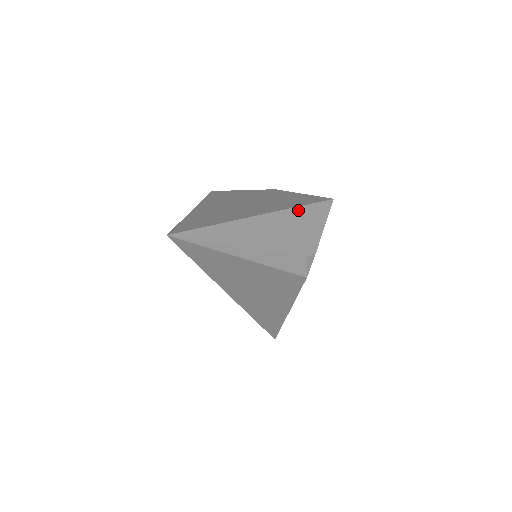
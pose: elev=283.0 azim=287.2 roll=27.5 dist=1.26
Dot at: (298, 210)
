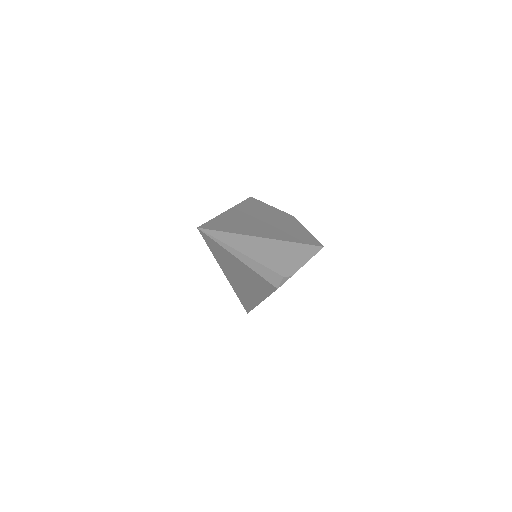
Dot at: (293, 244)
